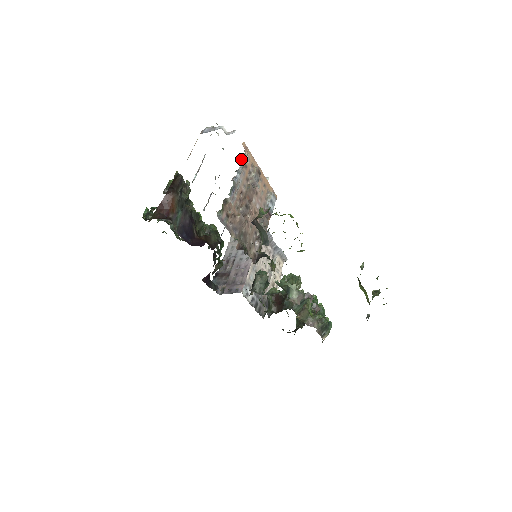
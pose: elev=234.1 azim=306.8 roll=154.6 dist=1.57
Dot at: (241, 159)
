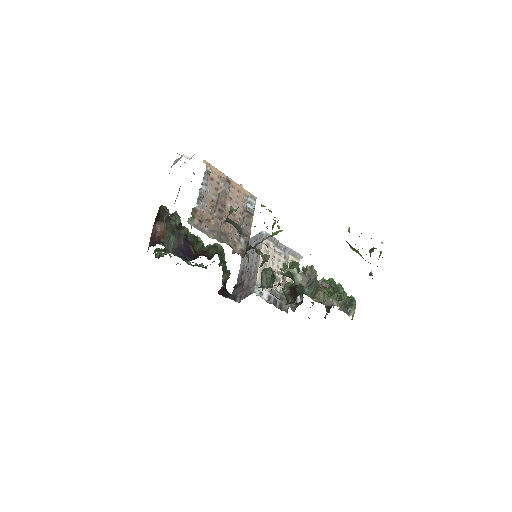
Dot at: (204, 174)
